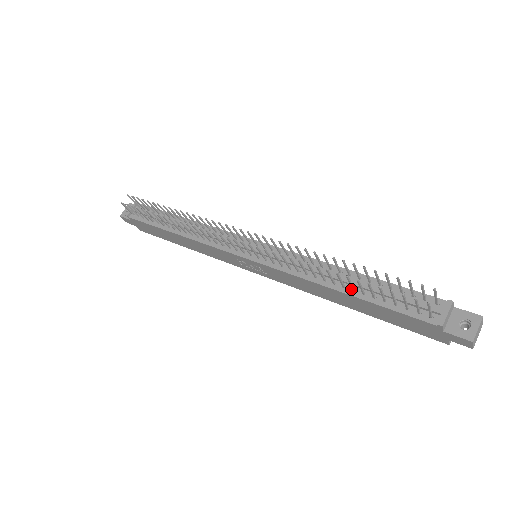
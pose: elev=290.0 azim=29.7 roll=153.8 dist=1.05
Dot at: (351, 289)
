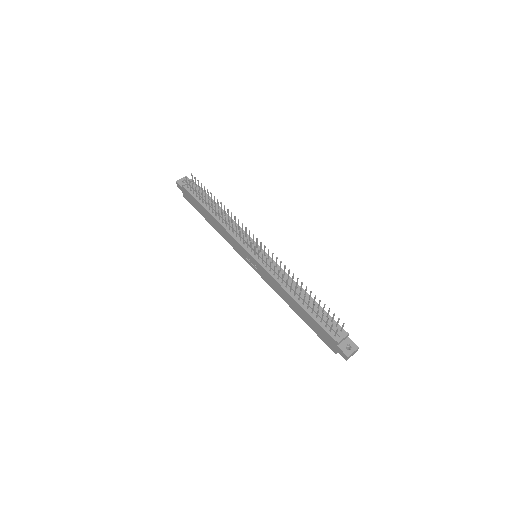
Dot at: (302, 303)
